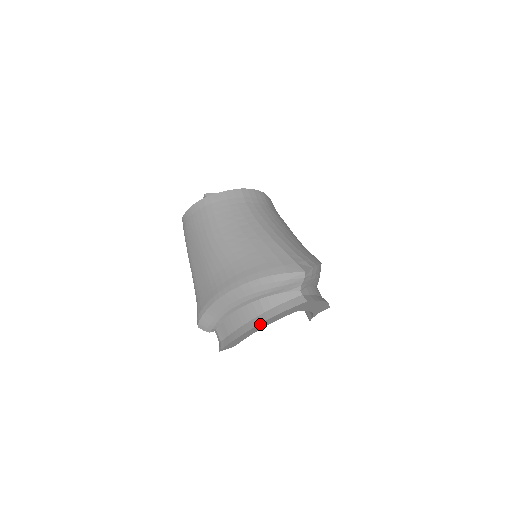
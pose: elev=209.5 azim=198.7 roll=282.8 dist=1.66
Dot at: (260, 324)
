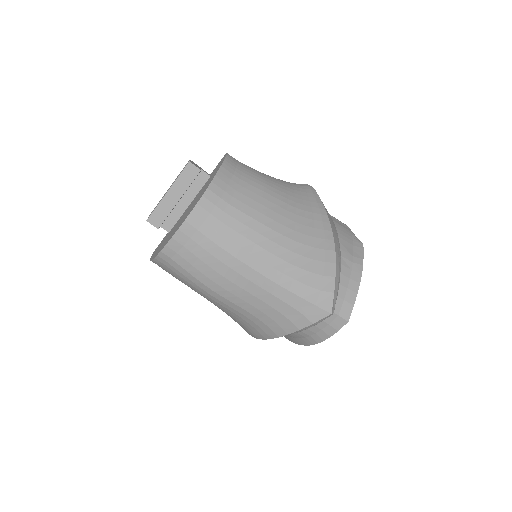
Dot at: (312, 342)
